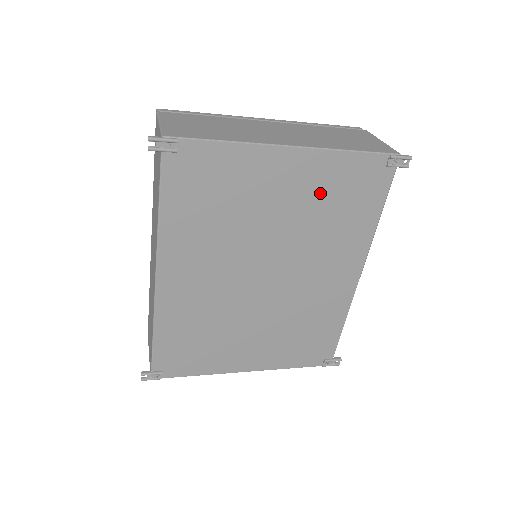
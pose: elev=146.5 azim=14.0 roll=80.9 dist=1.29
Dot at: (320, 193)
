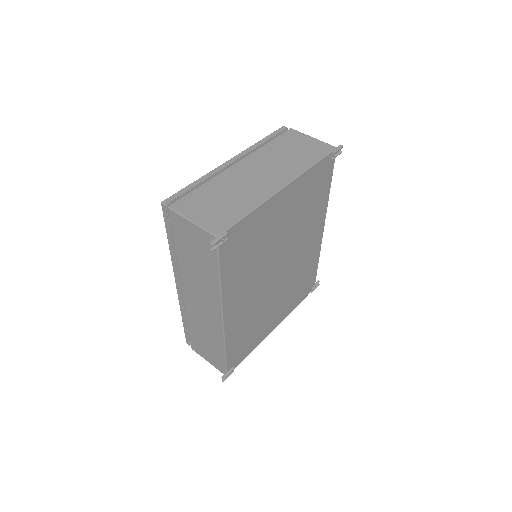
Dot at: (301, 201)
